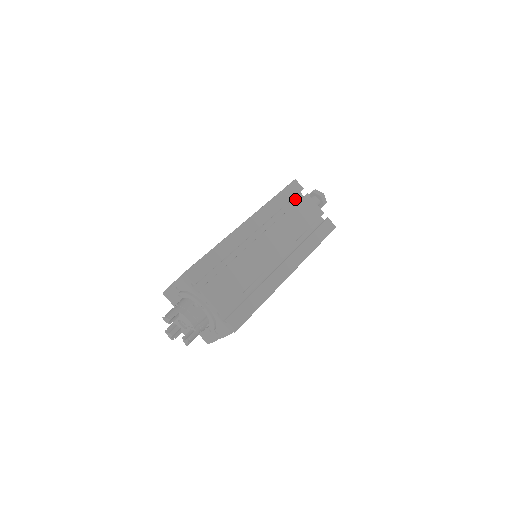
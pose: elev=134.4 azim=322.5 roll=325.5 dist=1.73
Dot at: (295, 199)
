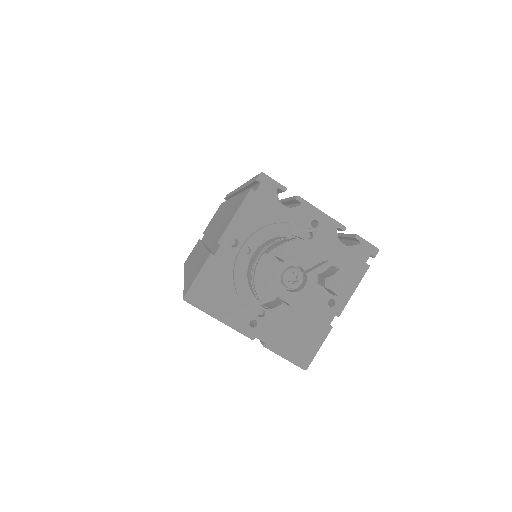
Dot at: occluded
